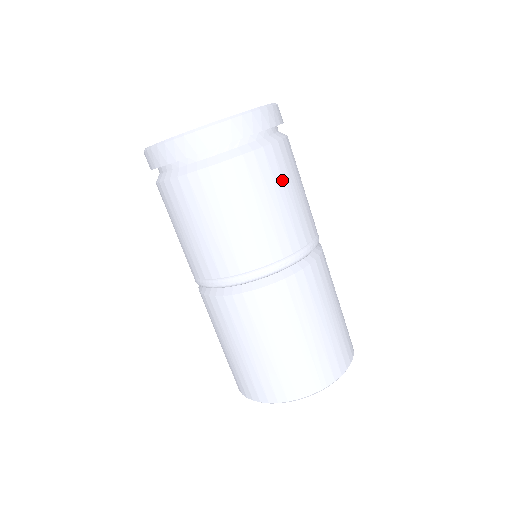
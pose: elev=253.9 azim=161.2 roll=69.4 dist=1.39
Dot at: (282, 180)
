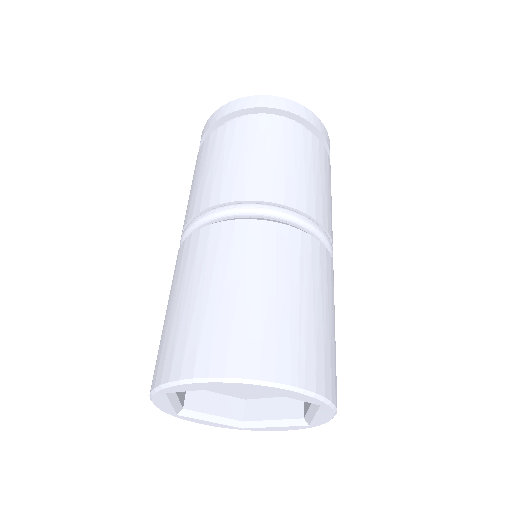
Dot at: (324, 171)
